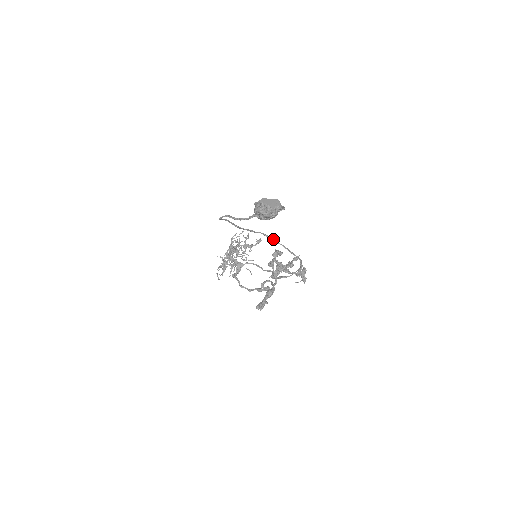
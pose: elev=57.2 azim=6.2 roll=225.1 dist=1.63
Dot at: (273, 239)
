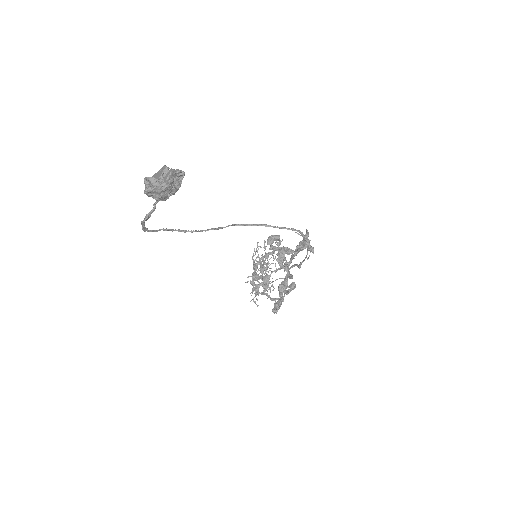
Dot at: (248, 224)
